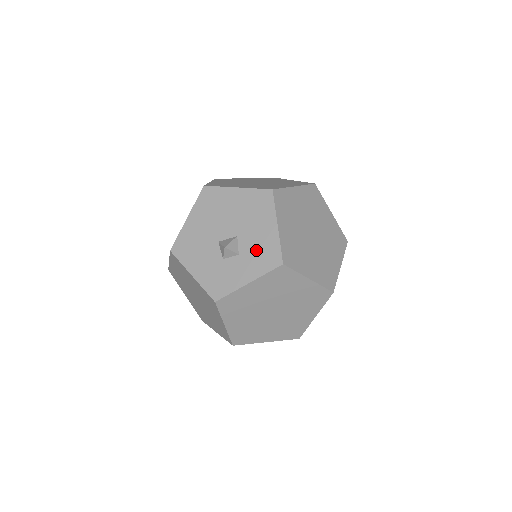
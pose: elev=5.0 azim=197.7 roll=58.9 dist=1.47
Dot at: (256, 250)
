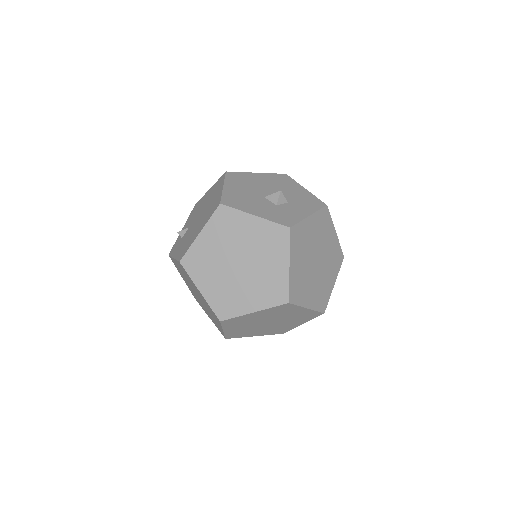
Dot at: (300, 200)
